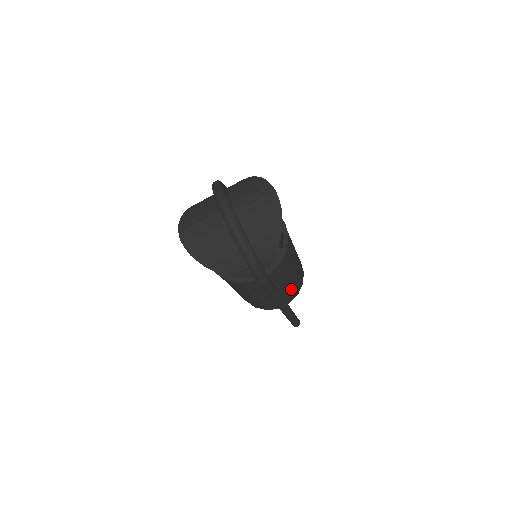
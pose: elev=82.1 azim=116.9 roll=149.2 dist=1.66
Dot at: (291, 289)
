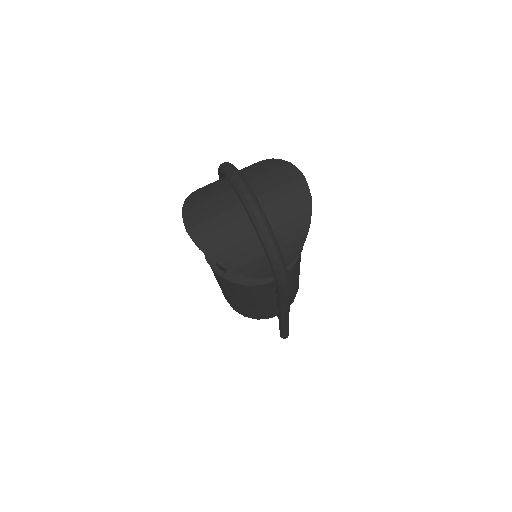
Dot at: (291, 295)
